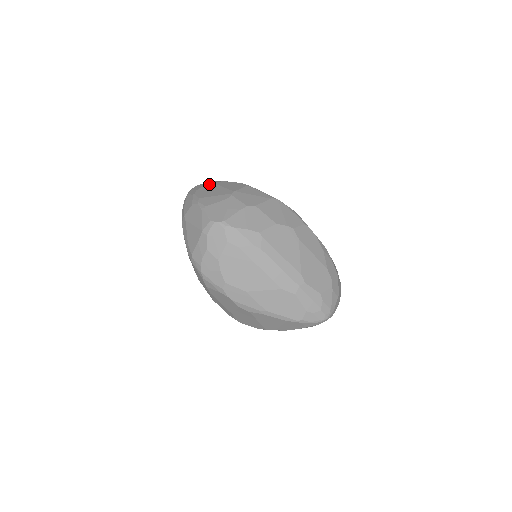
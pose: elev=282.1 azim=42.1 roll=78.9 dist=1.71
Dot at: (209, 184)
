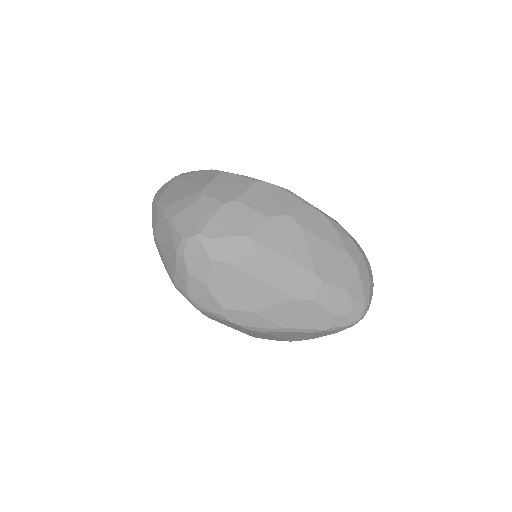
Dot at: (175, 181)
